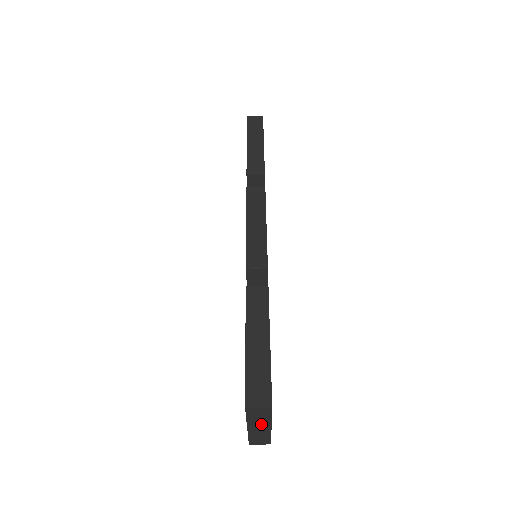
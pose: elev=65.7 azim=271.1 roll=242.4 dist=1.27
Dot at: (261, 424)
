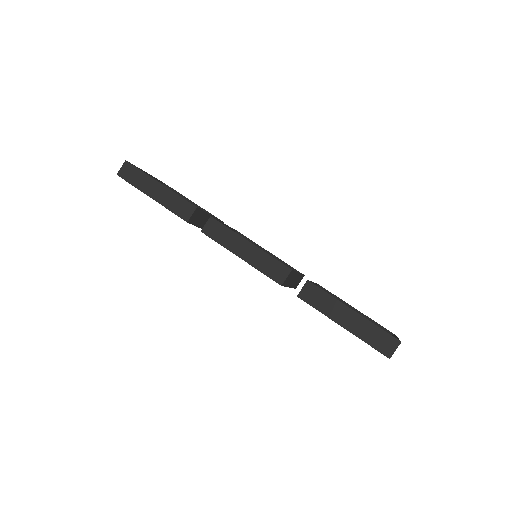
Dot at: occluded
